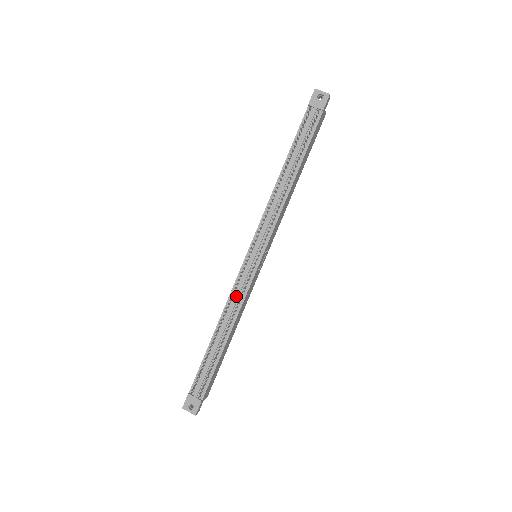
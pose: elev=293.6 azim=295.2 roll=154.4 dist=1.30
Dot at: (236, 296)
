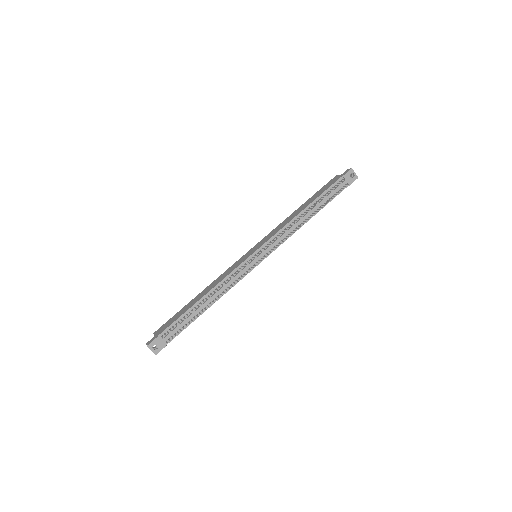
Dot at: (232, 279)
